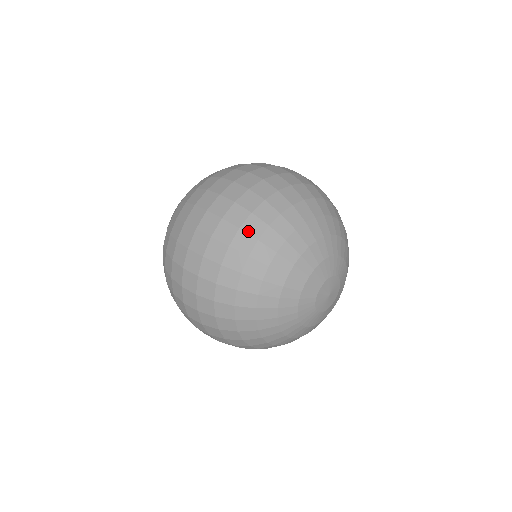
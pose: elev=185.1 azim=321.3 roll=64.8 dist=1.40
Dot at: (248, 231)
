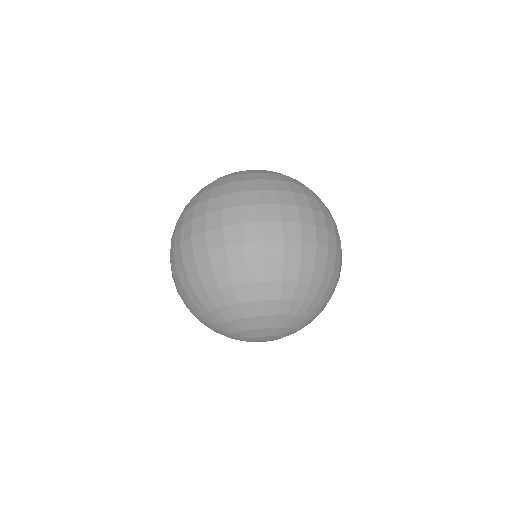
Dot at: (250, 271)
